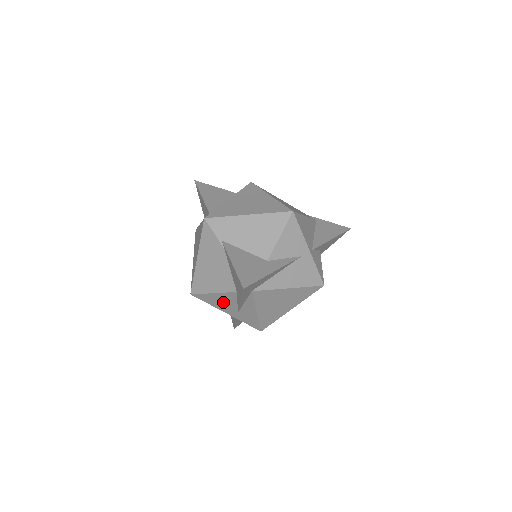
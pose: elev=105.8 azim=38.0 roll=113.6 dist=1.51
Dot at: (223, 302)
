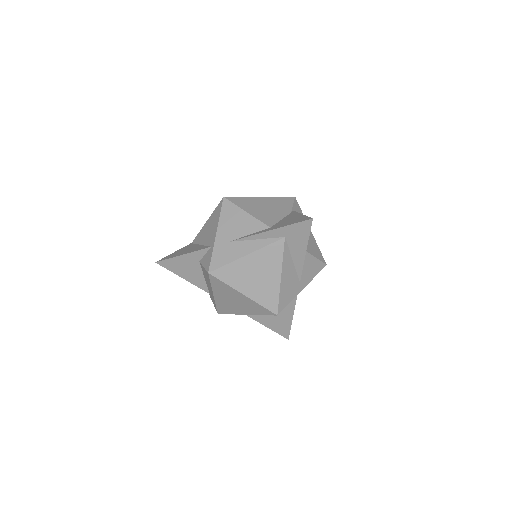
Dot at: (237, 224)
